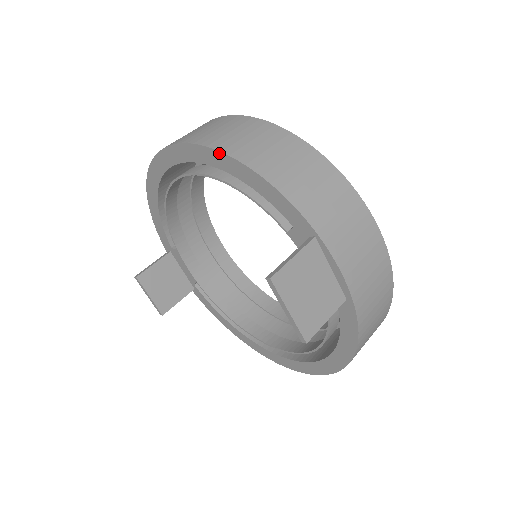
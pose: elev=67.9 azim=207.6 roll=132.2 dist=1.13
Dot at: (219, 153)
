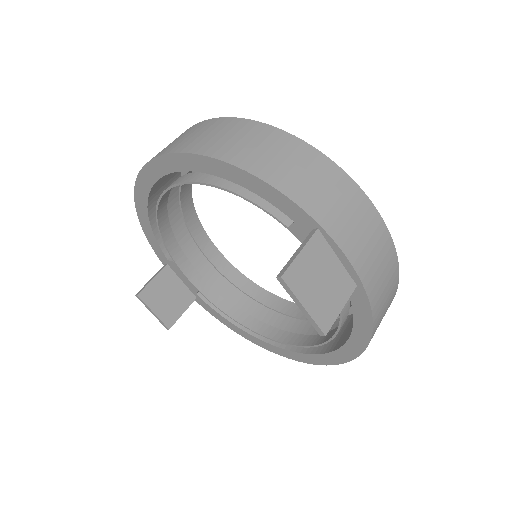
Dot at: (208, 158)
